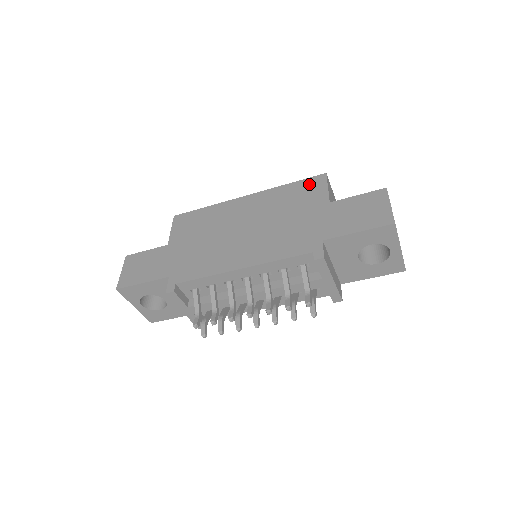
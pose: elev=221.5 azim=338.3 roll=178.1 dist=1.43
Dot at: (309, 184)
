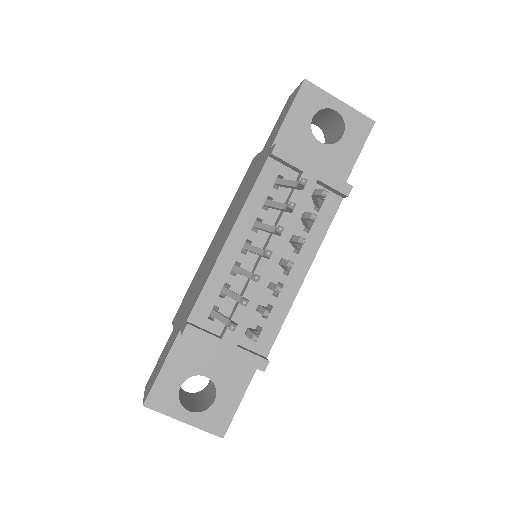
Dot at: (246, 173)
